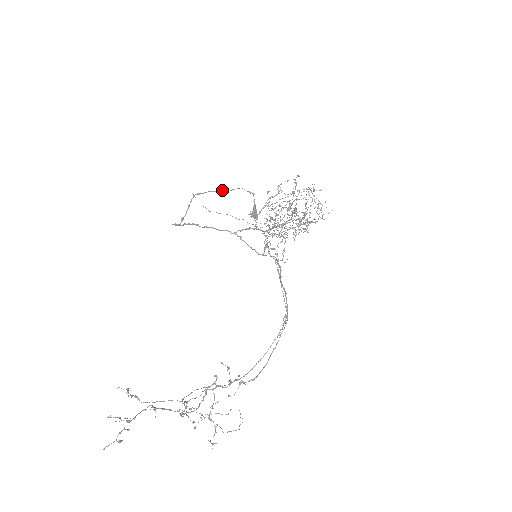
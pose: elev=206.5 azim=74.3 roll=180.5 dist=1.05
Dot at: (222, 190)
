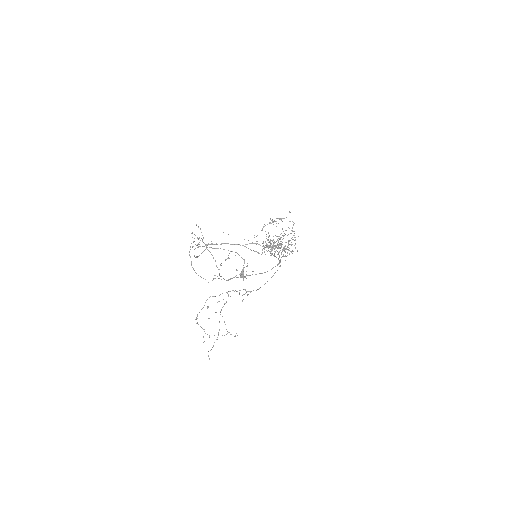
Dot at: occluded
